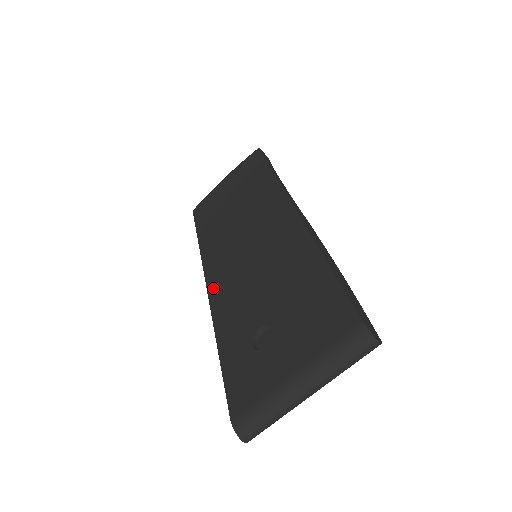
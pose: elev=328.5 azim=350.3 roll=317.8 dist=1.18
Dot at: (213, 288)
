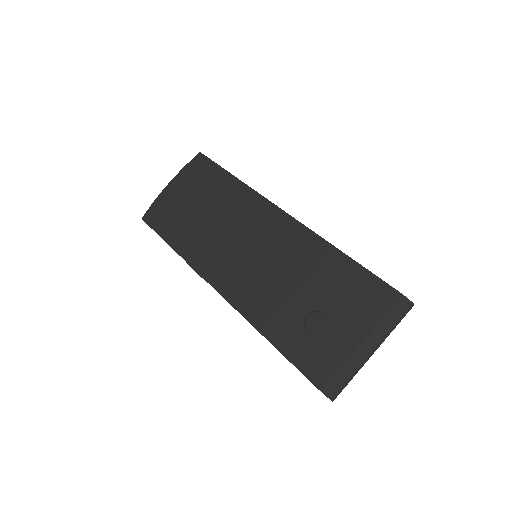
Dot at: (227, 291)
